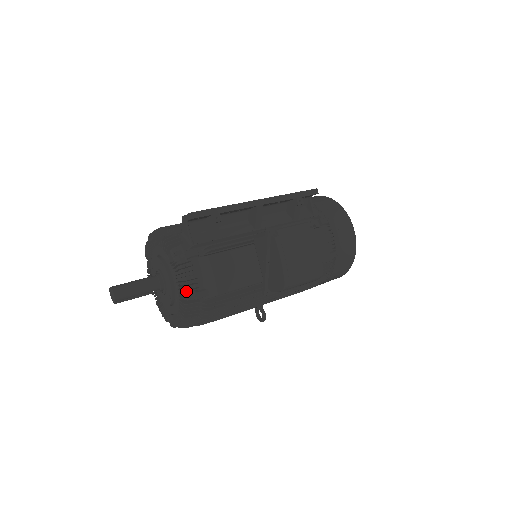
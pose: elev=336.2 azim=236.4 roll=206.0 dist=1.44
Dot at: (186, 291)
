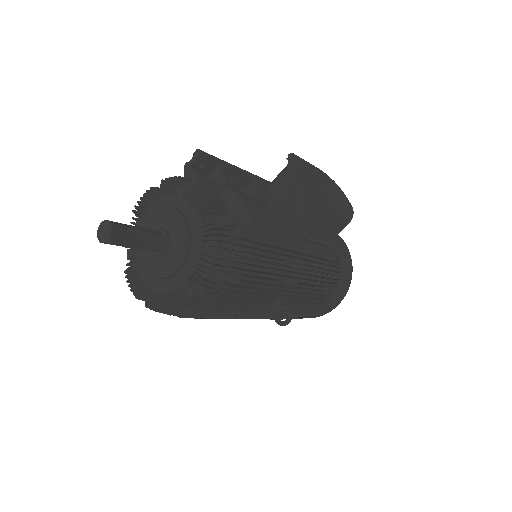
Dot at: (215, 209)
